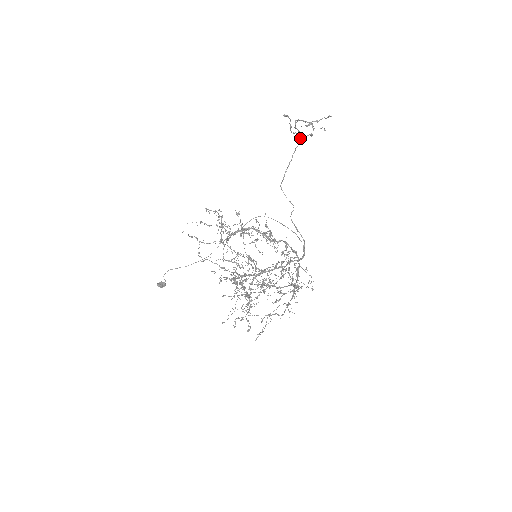
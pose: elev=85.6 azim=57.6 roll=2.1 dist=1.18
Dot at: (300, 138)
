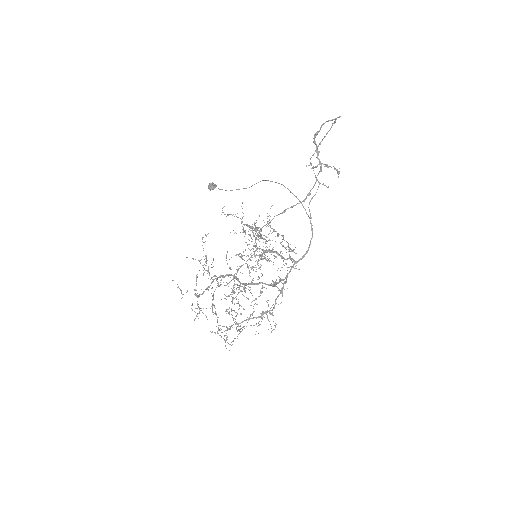
Dot at: (339, 117)
